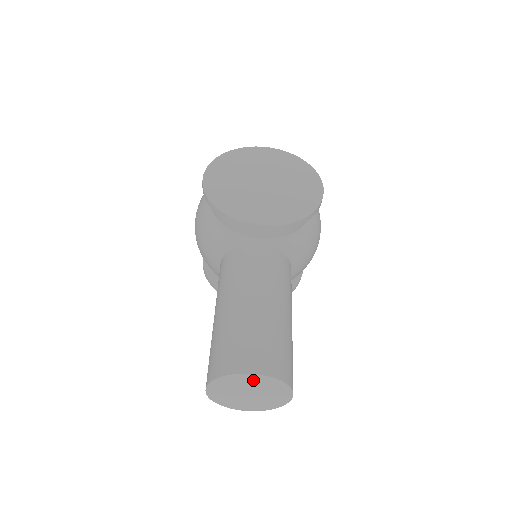
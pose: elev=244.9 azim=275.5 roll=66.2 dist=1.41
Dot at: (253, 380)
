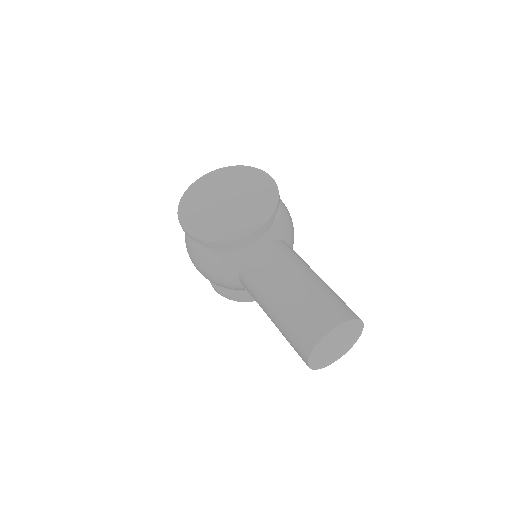
Dot at: (335, 333)
